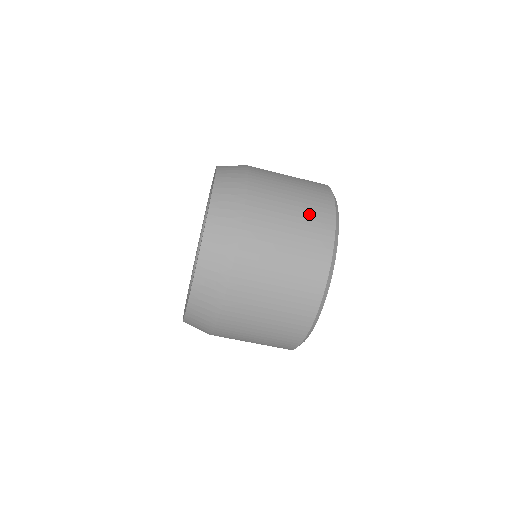
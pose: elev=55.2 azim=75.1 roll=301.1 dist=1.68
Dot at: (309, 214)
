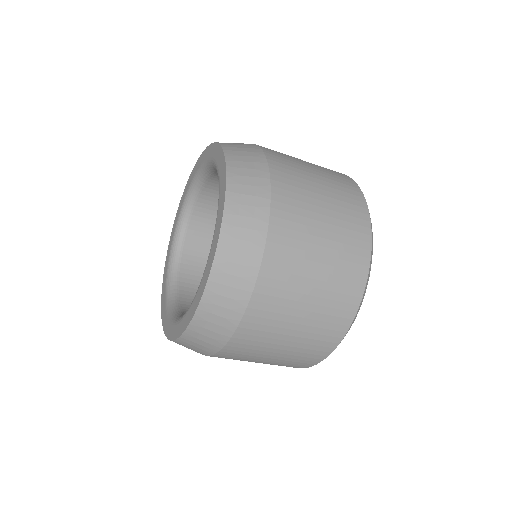
Dot at: (332, 177)
